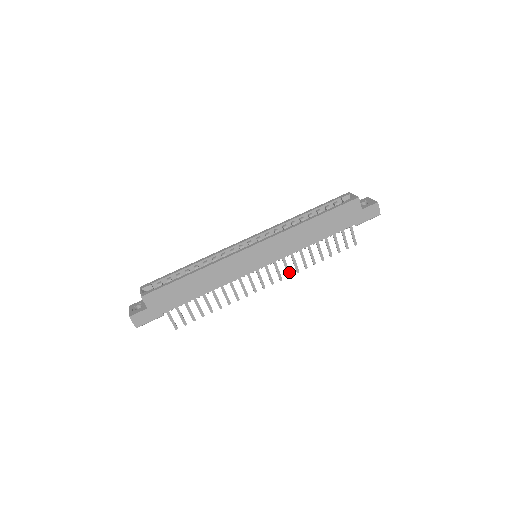
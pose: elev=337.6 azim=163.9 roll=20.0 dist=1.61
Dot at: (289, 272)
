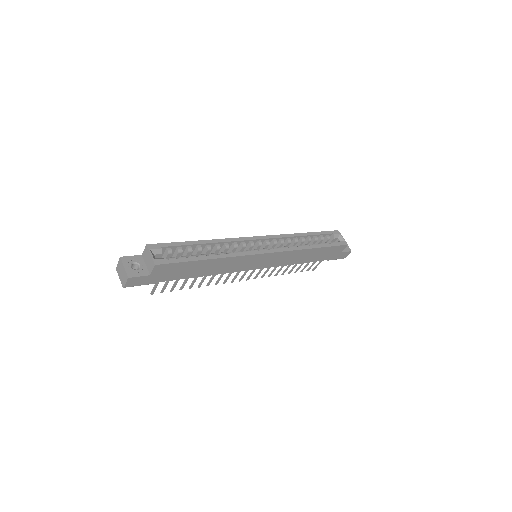
Dot at: (264, 275)
